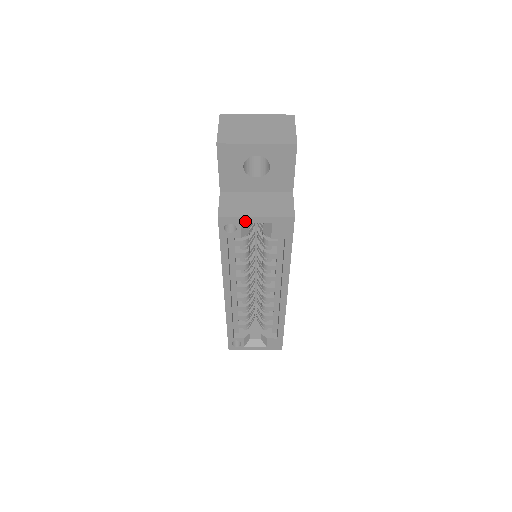
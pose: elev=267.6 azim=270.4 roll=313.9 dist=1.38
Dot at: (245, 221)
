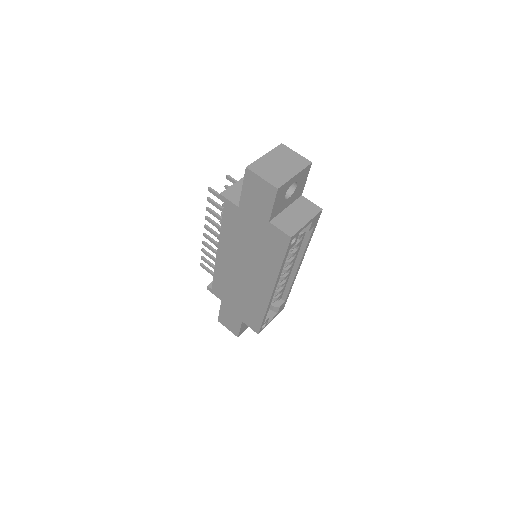
Dot at: occluded
